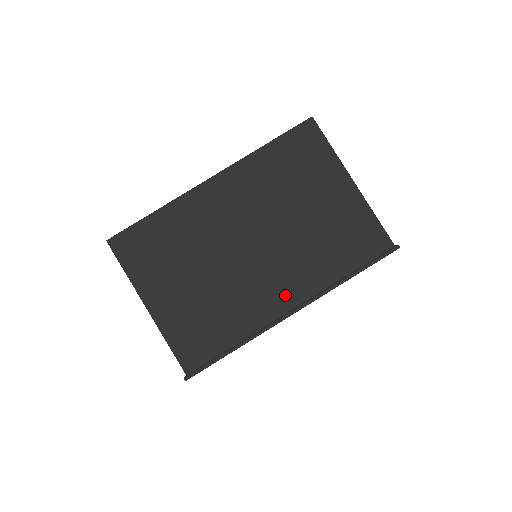
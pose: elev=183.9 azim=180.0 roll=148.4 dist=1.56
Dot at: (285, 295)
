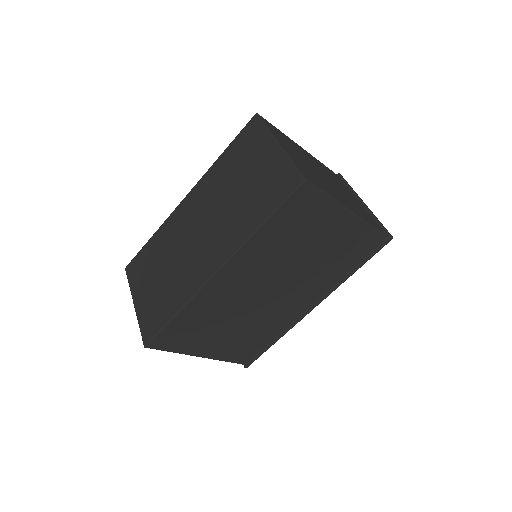
Dot at: (304, 302)
